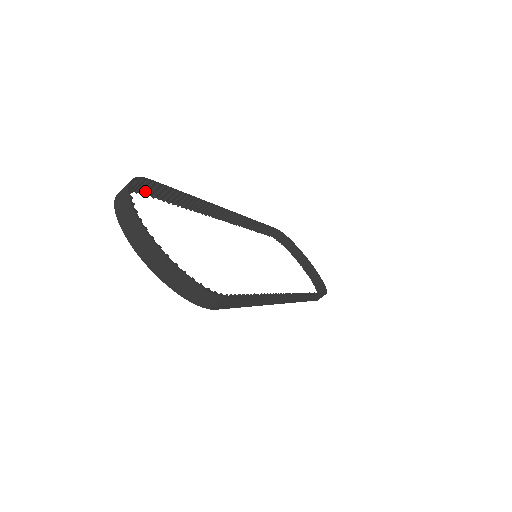
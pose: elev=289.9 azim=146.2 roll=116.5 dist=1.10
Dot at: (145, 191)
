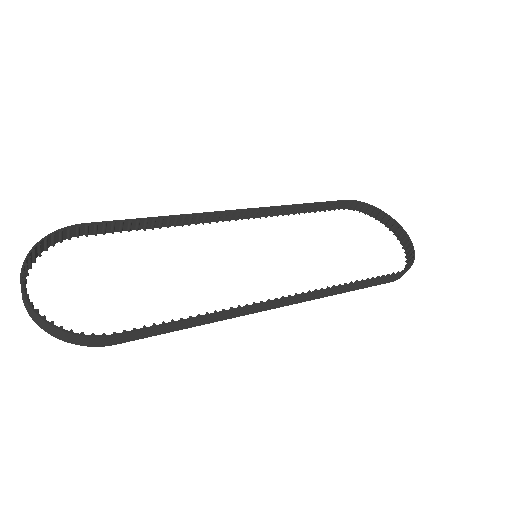
Dot at: (86, 233)
